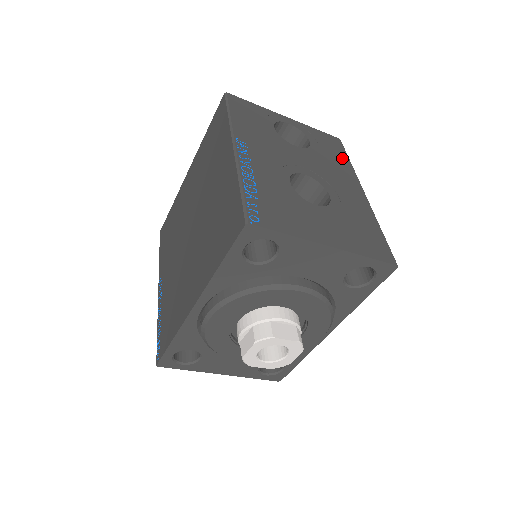
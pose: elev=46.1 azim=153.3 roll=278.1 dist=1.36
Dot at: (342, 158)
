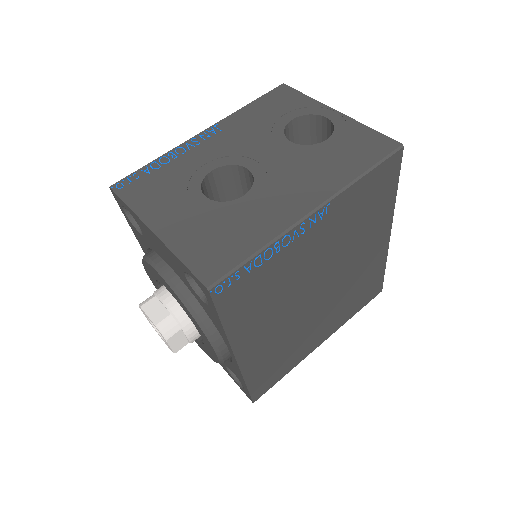
Dot at: (354, 165)
